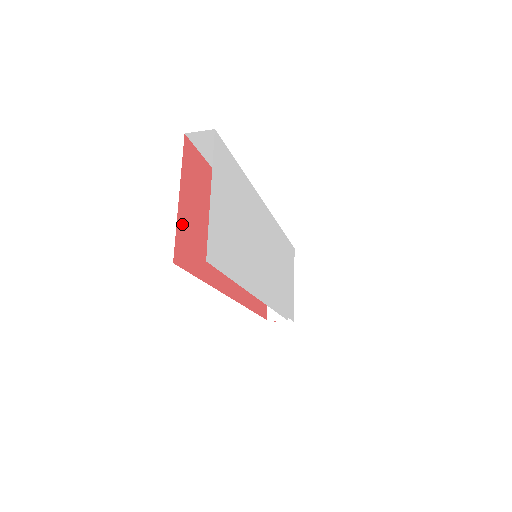
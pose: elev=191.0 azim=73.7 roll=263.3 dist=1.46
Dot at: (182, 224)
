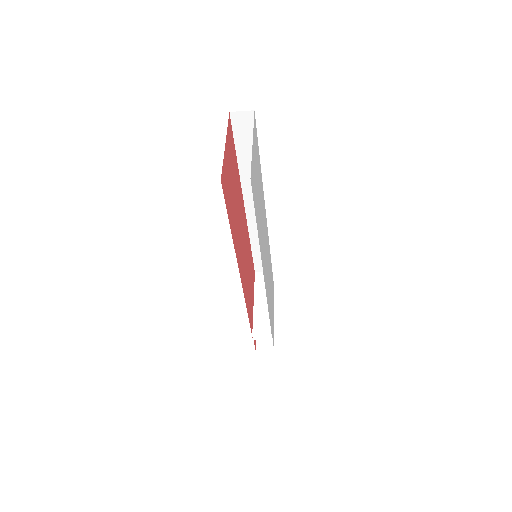
Dot at: (225, 164)
